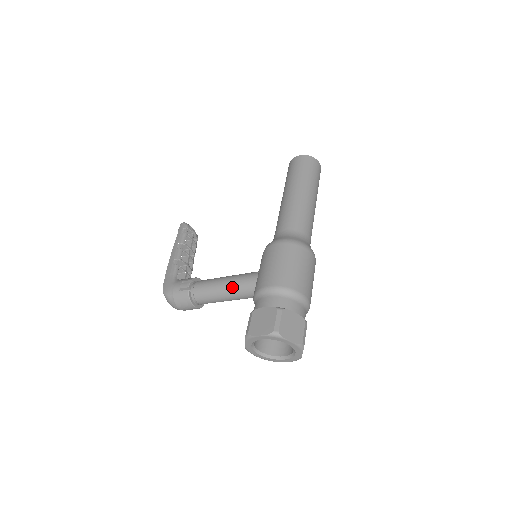
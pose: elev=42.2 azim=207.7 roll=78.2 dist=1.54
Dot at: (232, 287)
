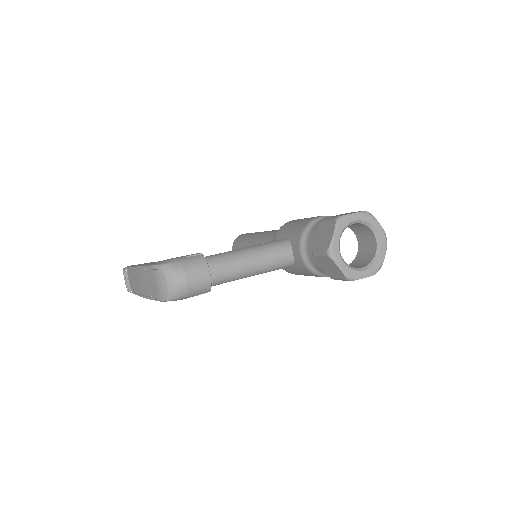
Dot at: (261, 247)
